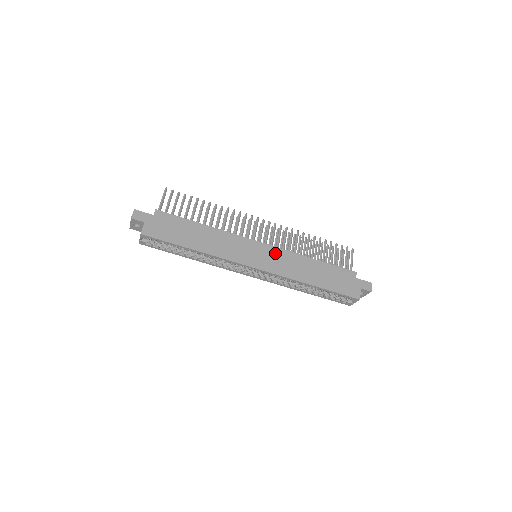
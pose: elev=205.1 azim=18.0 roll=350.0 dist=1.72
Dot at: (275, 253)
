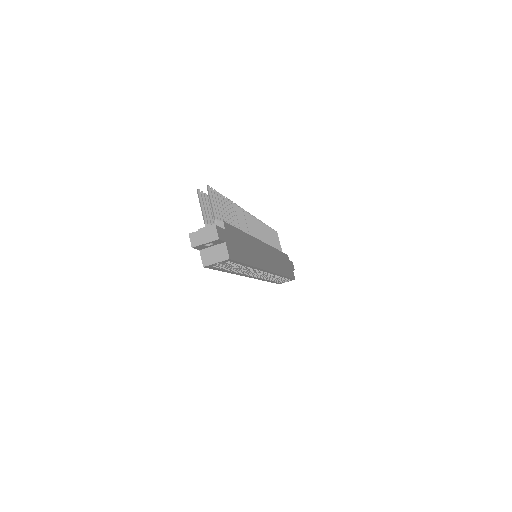
Dot at: (270, 251)
